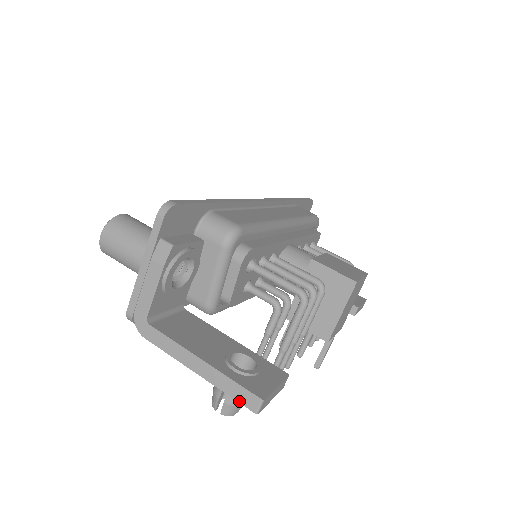
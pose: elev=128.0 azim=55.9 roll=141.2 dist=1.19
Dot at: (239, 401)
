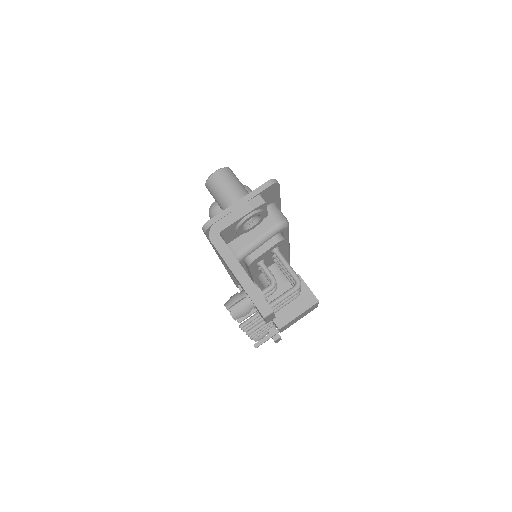
Dot at: (257, 306)
